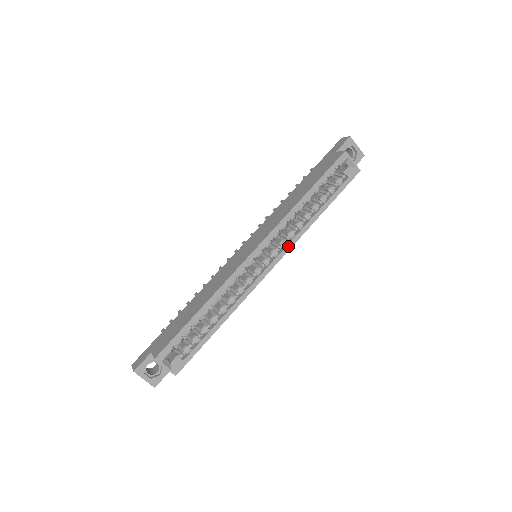
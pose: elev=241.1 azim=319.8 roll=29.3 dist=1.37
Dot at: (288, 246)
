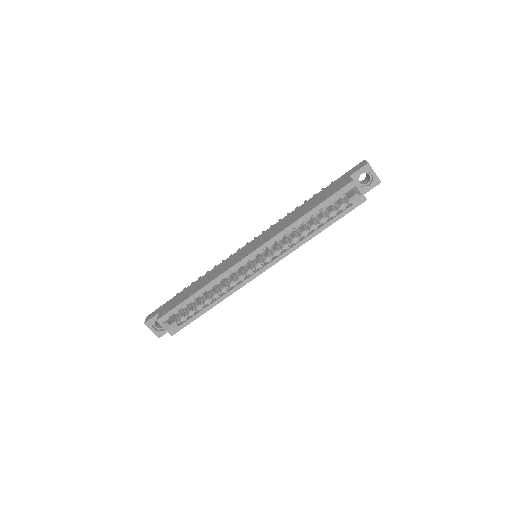
Dot at: (281, 256)
